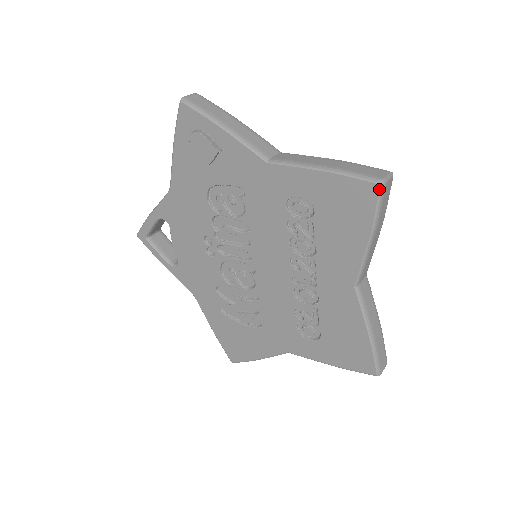
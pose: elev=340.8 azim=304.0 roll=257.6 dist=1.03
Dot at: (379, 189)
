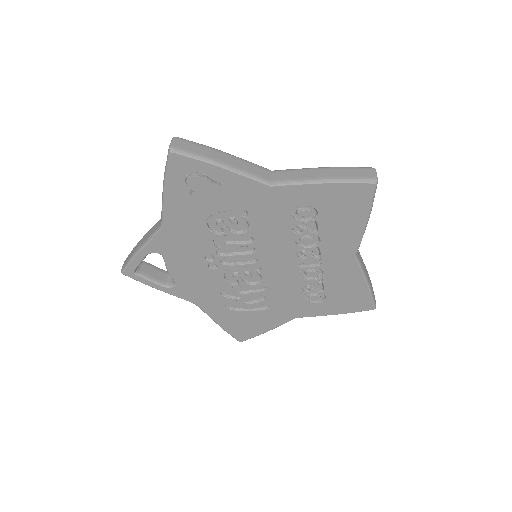
Dot at: (375, 187)
